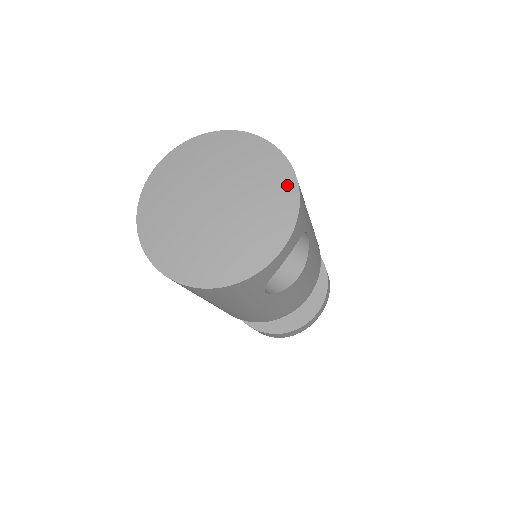
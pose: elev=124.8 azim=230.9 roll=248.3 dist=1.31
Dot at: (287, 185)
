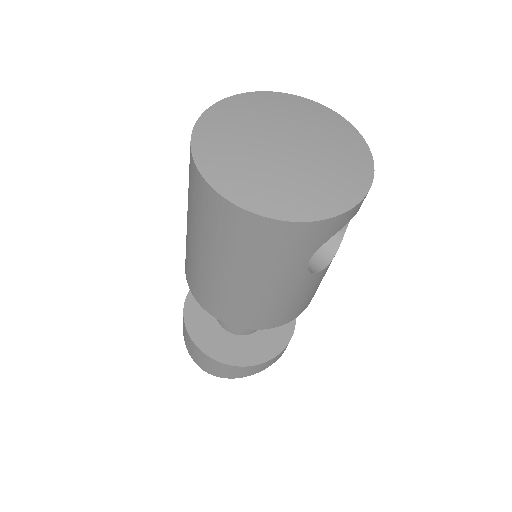
Dot at: (361, 150)
